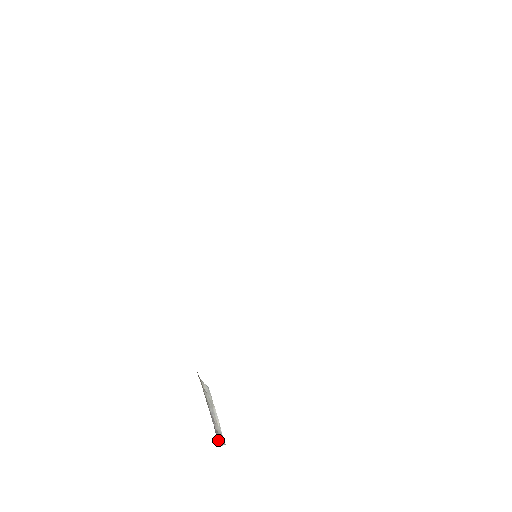
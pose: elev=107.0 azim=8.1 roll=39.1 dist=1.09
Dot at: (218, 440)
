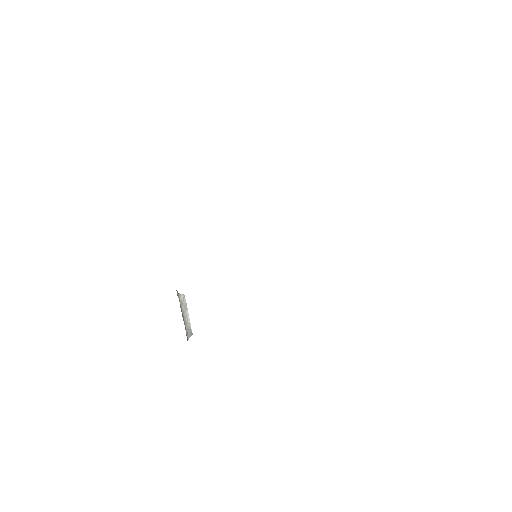
Dot at: (187, 336)
